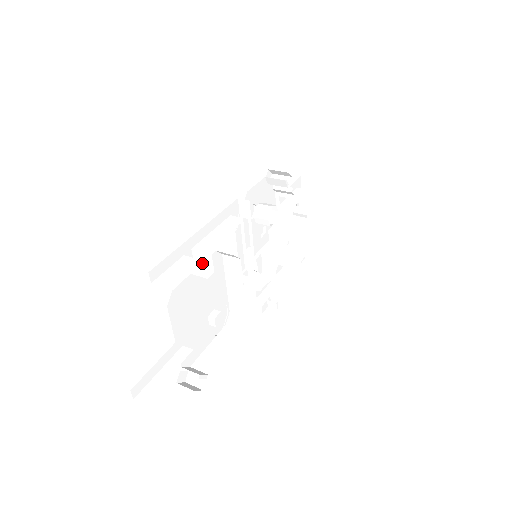
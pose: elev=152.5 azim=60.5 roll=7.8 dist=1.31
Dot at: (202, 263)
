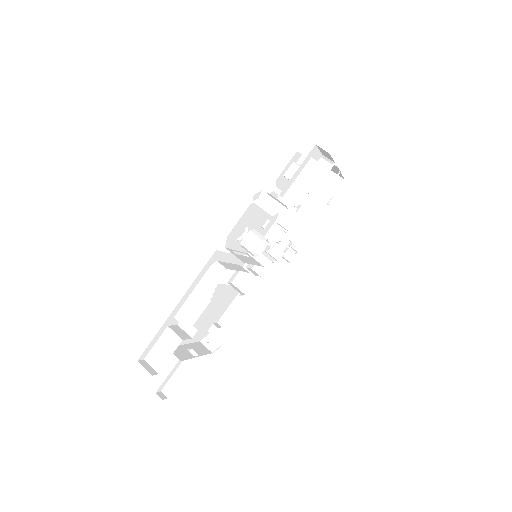
Dot at: occluded
